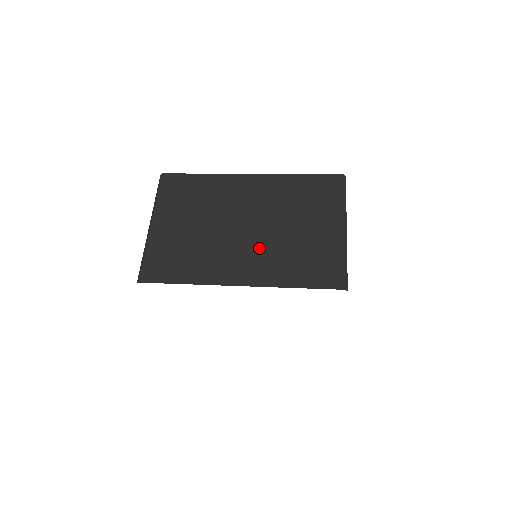
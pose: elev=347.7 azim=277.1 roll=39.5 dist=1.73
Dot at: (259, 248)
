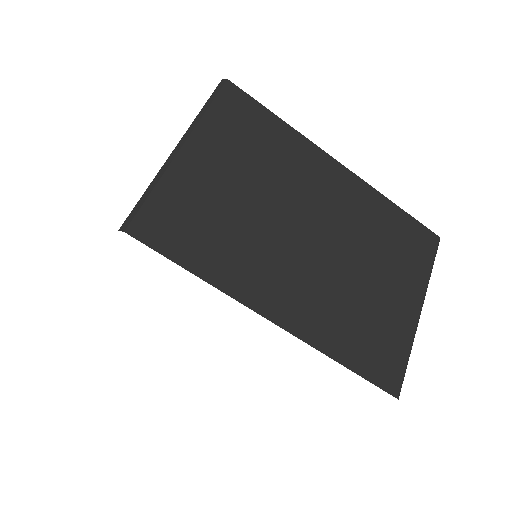
Dot at: occluded
